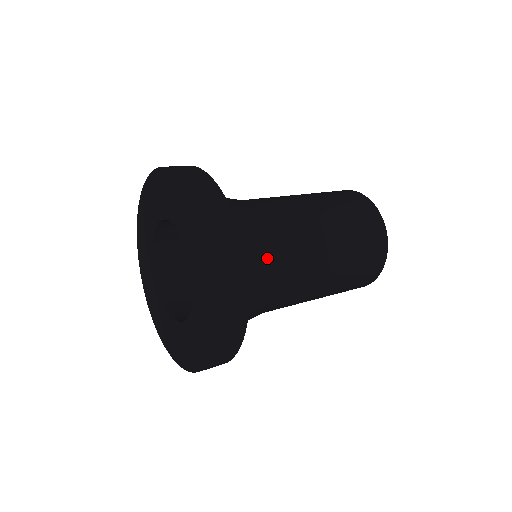
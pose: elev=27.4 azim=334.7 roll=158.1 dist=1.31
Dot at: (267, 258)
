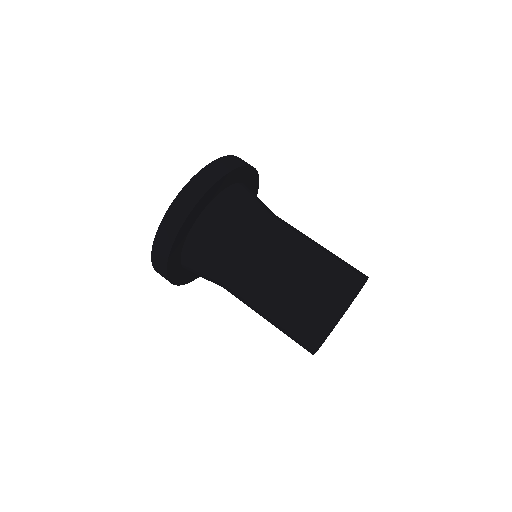
Dot at: (219, 250)
